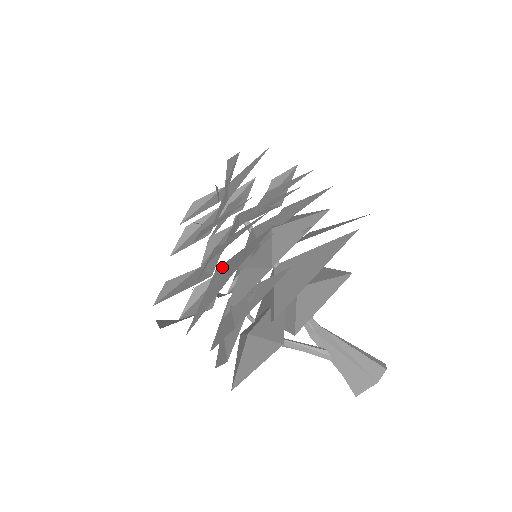
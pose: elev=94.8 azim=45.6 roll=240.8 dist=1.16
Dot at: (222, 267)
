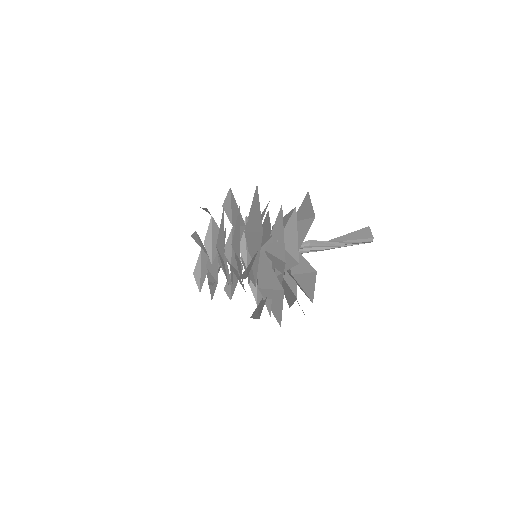
Dot at: occluded
